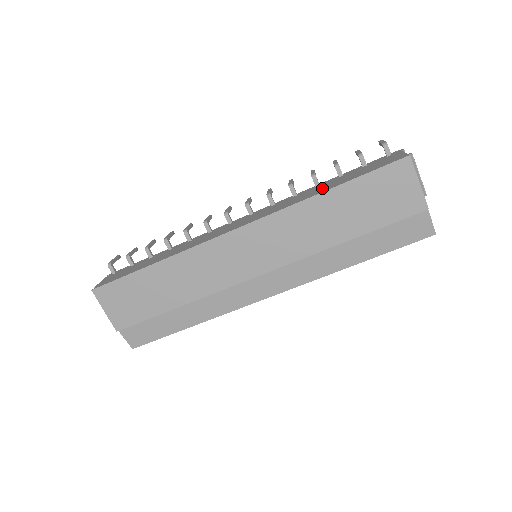
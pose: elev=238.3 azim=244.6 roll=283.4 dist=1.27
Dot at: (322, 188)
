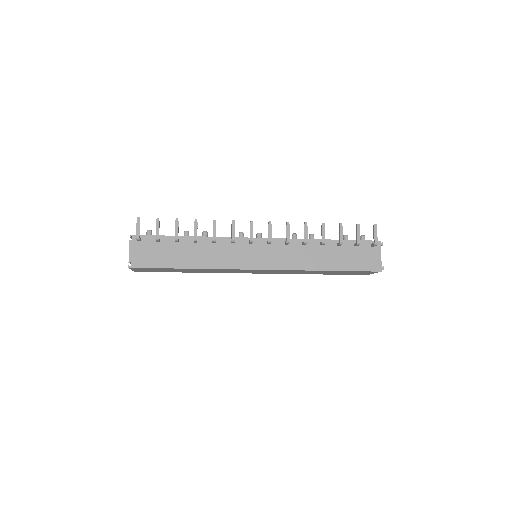
Dot at: (324, 259)
